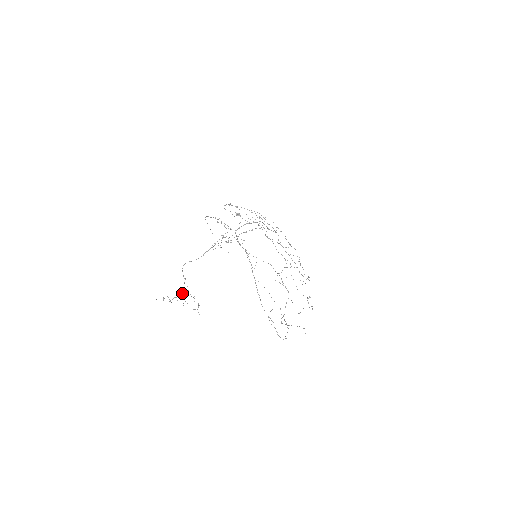
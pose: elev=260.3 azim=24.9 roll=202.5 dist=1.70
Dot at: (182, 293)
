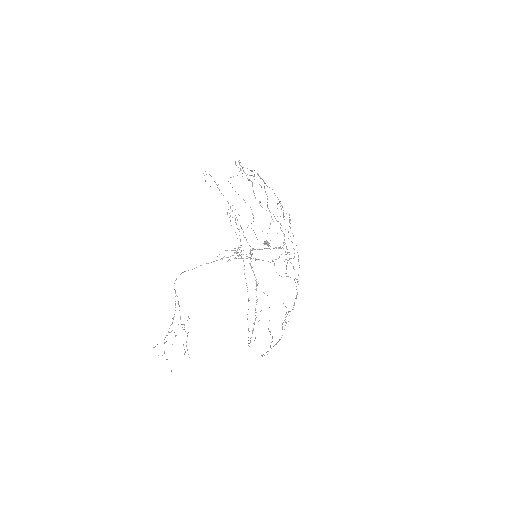
Dot at: occluded
